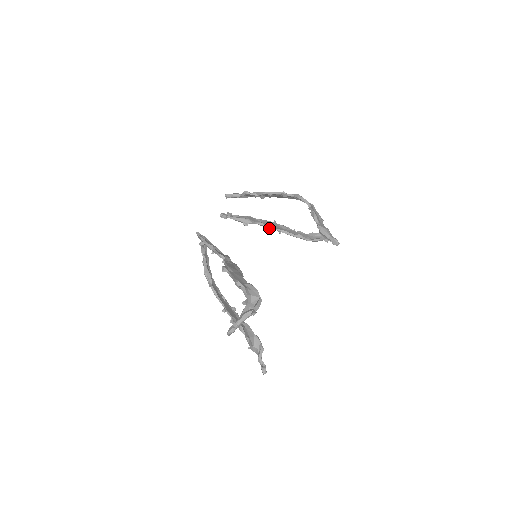
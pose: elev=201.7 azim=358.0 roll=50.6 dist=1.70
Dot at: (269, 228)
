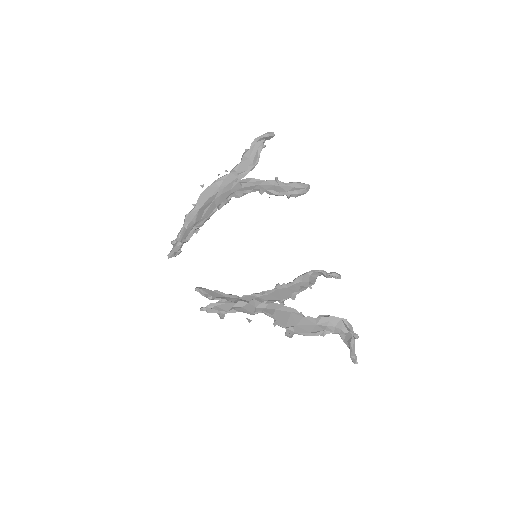
Dot at: occluded
